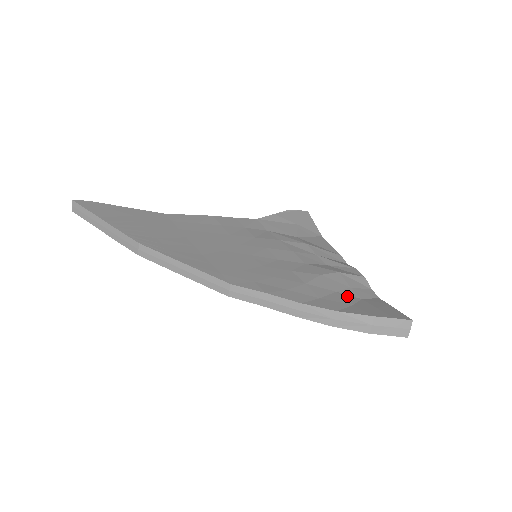
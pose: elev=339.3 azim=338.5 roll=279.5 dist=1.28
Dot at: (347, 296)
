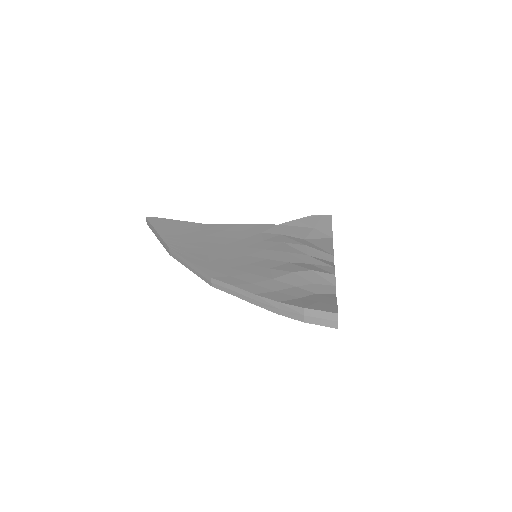
Dot at: (303, 290)
